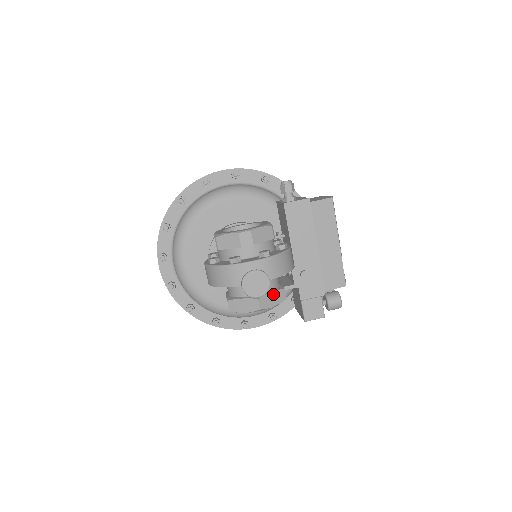
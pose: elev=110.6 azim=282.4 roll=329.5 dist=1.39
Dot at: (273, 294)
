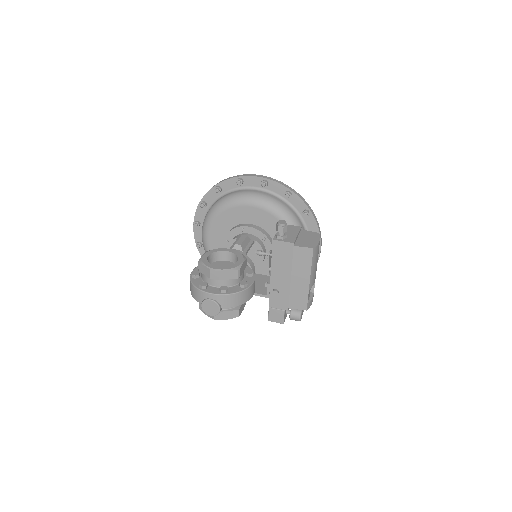
Dot at: (228, 312)
